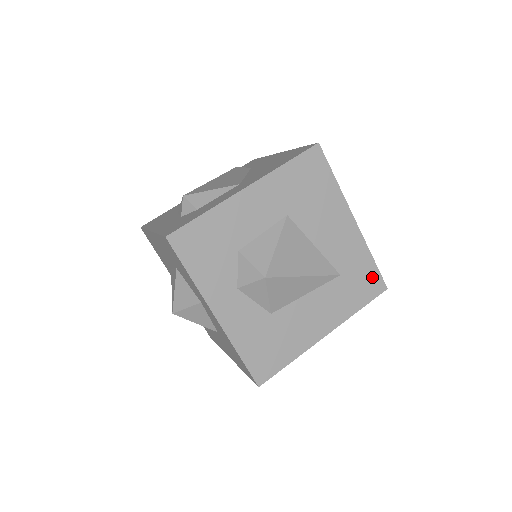
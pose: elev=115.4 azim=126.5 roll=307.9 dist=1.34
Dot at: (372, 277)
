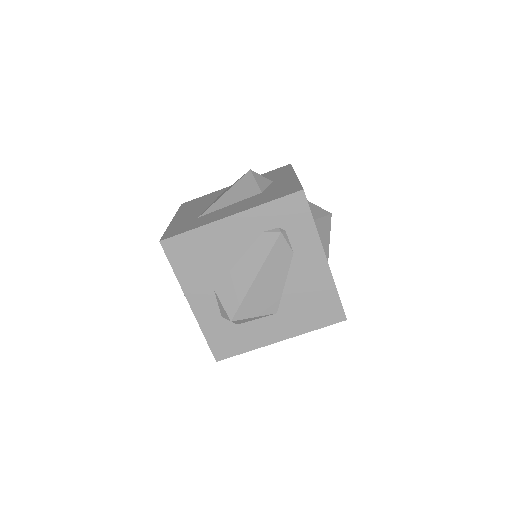
Dot at: occluded
